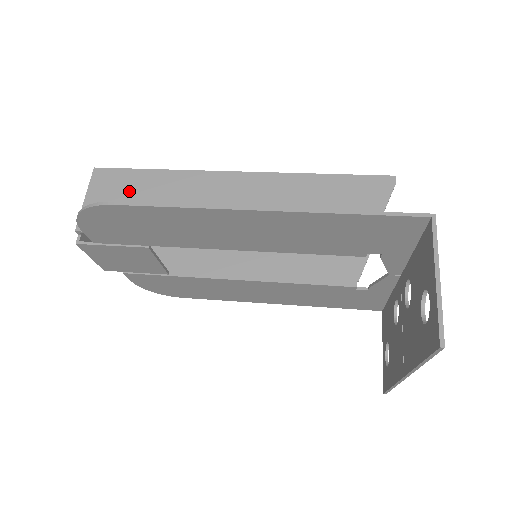
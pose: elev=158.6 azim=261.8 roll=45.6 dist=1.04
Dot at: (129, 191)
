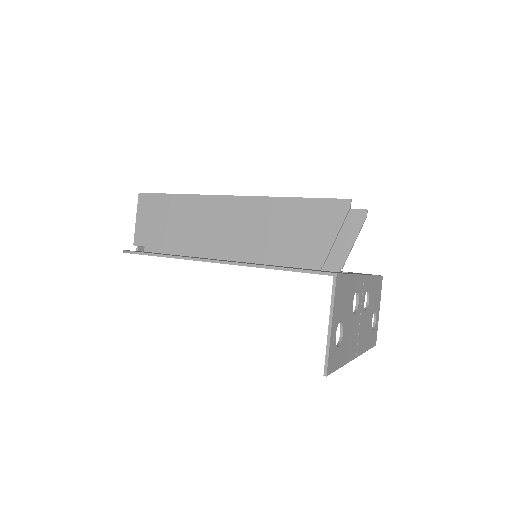
Dot at: (162, 213)
